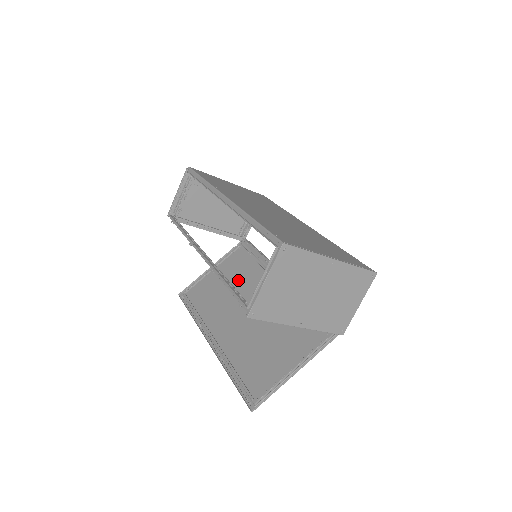
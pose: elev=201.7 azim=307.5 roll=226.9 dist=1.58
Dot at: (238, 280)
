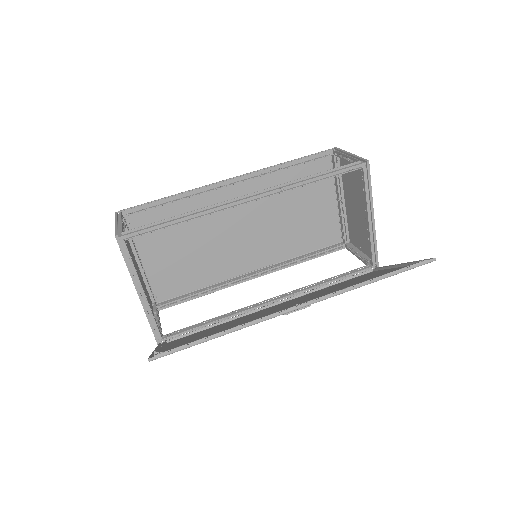
Dot at: (223, 326)
